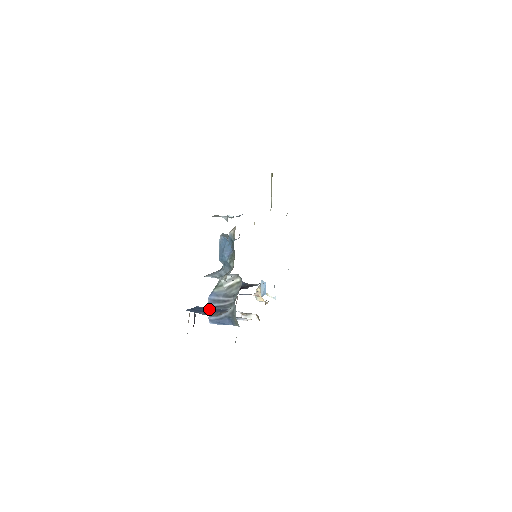
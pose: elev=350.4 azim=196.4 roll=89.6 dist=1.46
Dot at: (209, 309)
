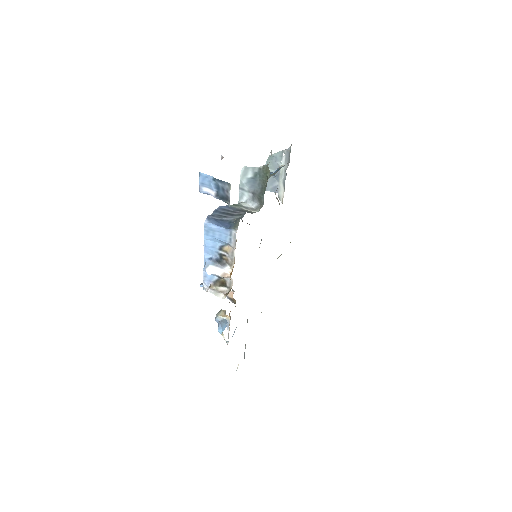
Dot at: occluded
